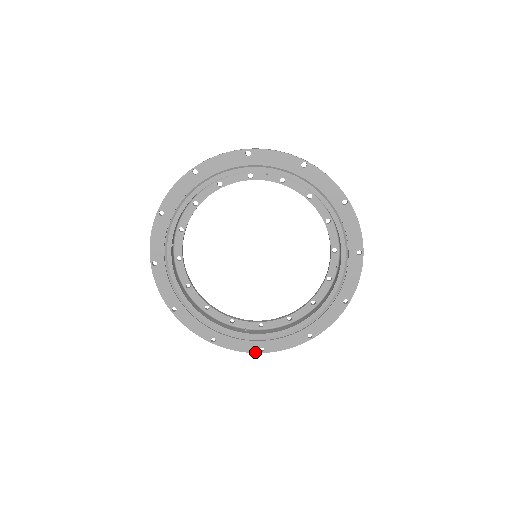
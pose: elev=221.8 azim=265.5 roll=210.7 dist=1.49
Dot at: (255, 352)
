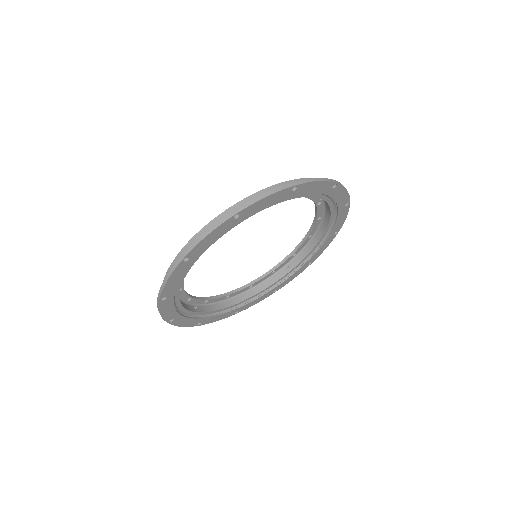
Dot at: (193, 326)
